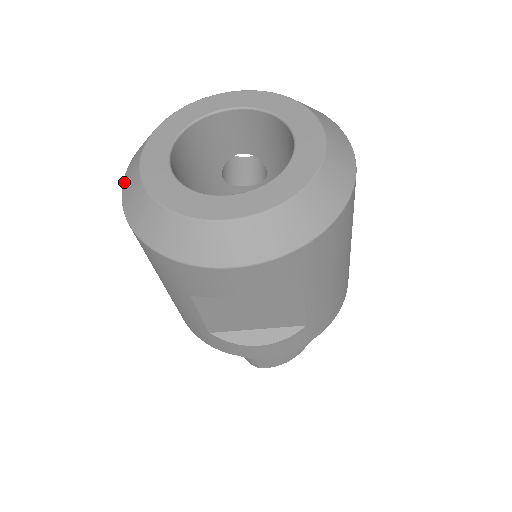
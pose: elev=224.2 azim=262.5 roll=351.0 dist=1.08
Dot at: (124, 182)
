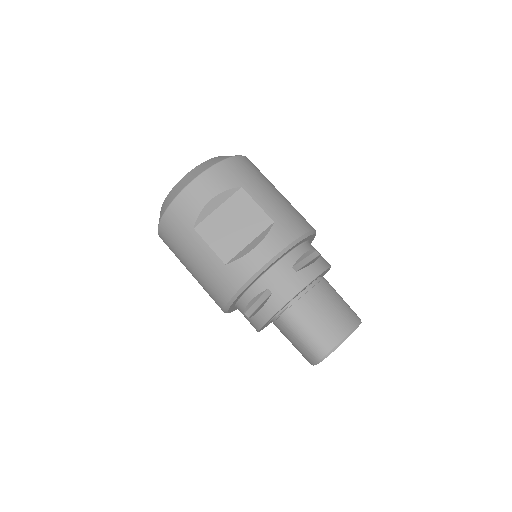
Dot at: occluded
